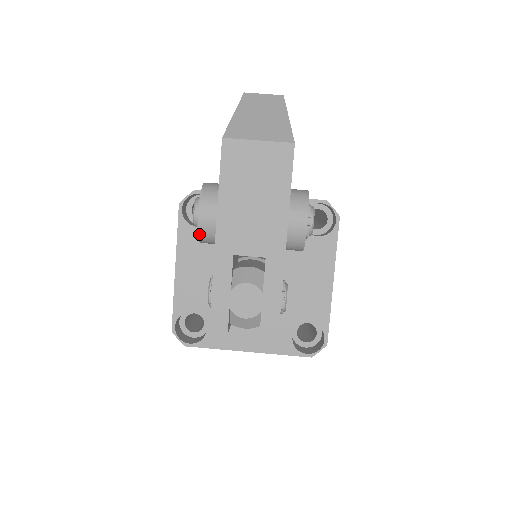
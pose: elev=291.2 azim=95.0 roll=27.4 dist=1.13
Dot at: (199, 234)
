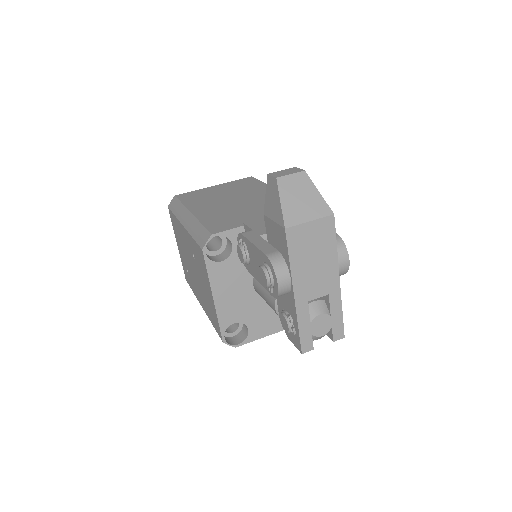
Dot at: (278, 296)
